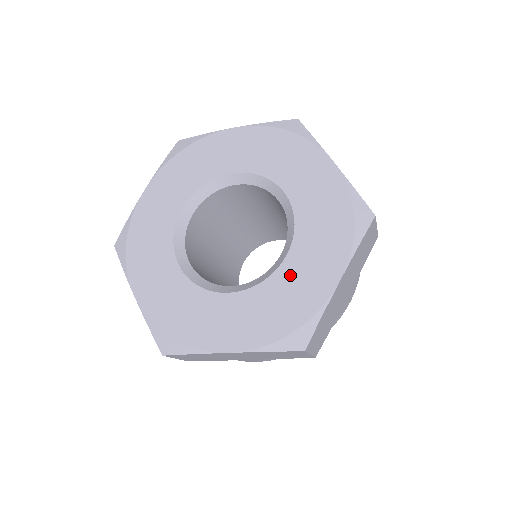
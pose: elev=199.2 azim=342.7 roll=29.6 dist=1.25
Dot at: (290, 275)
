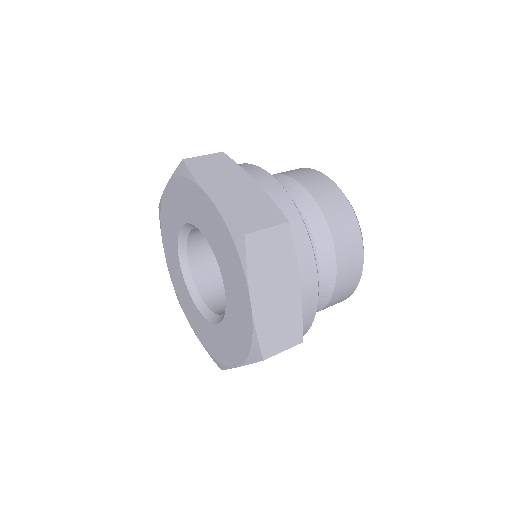
Dot at: (219, 335)
